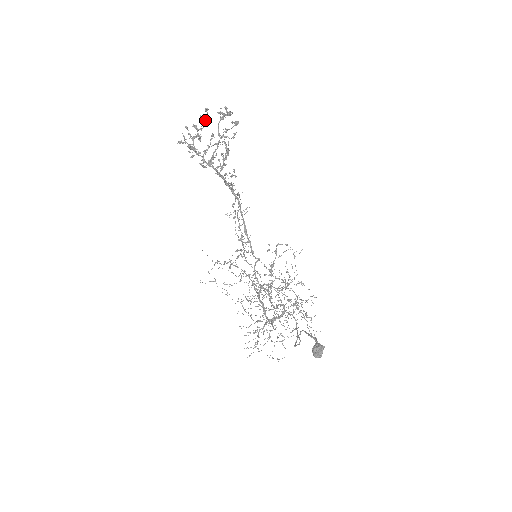
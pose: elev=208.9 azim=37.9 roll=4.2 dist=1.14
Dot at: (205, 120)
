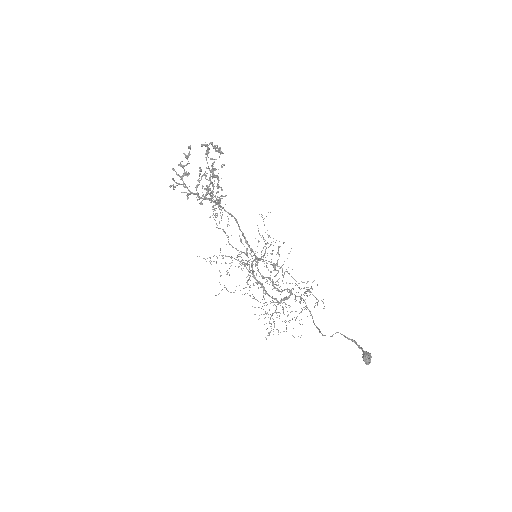
Dot at: (188, 155)
